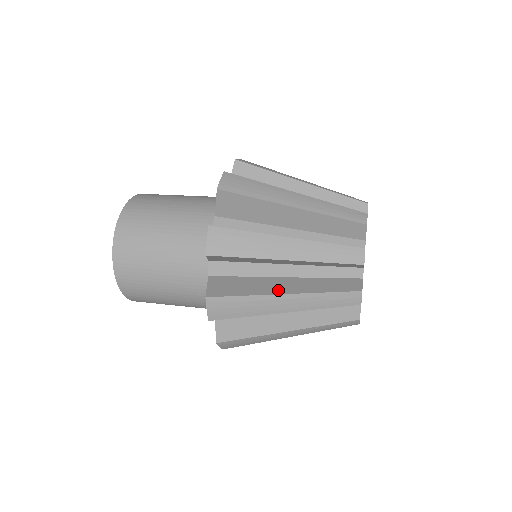
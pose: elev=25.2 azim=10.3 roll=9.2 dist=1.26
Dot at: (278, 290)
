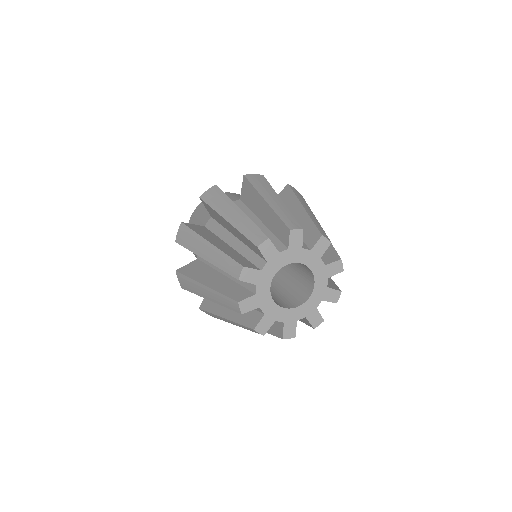
Dot at: (223, 312)
